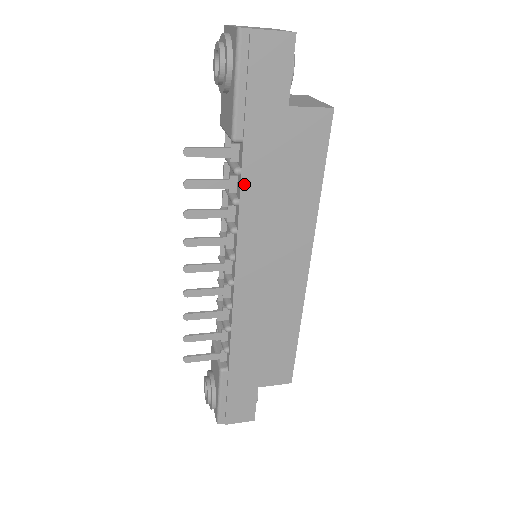
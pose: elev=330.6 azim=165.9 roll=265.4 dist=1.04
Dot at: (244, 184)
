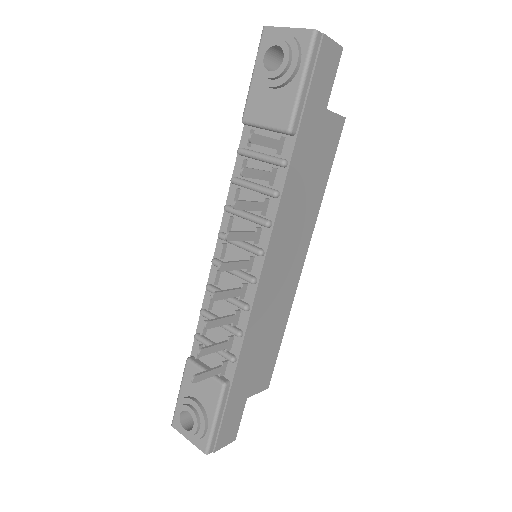
Dot at: (288, 176)
